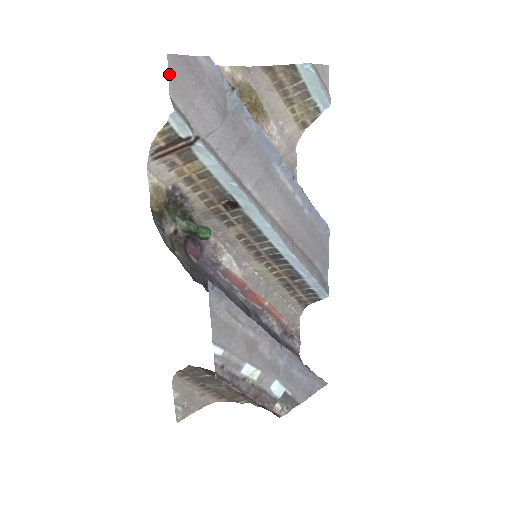
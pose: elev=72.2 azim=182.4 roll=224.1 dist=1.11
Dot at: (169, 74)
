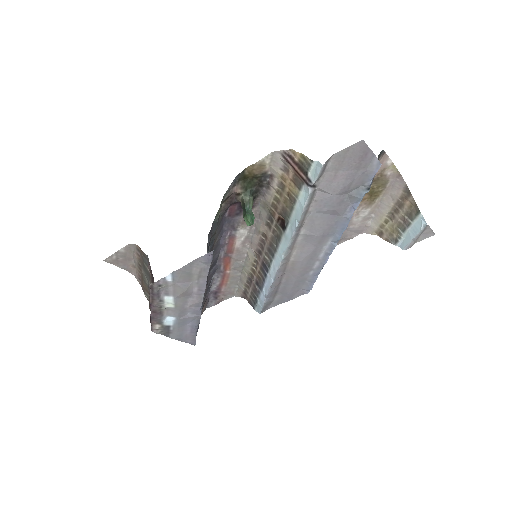
Dot at: (349, 147)
